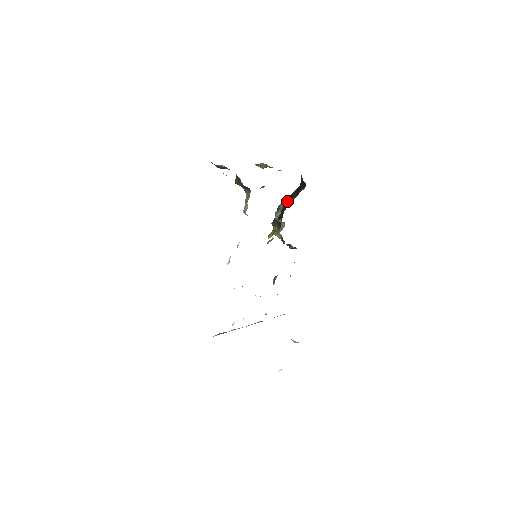
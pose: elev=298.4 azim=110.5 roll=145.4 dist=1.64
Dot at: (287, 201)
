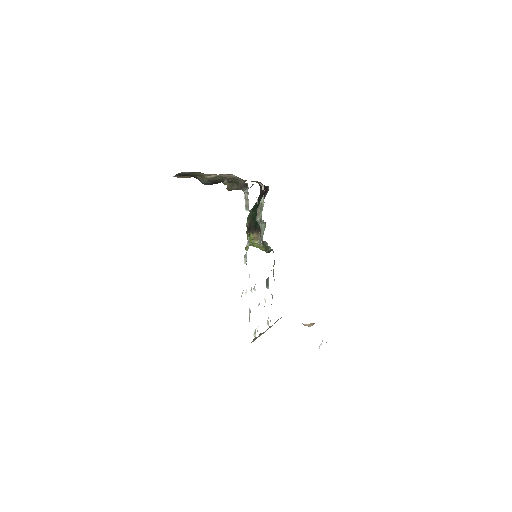
Dot at: (255, 209)
